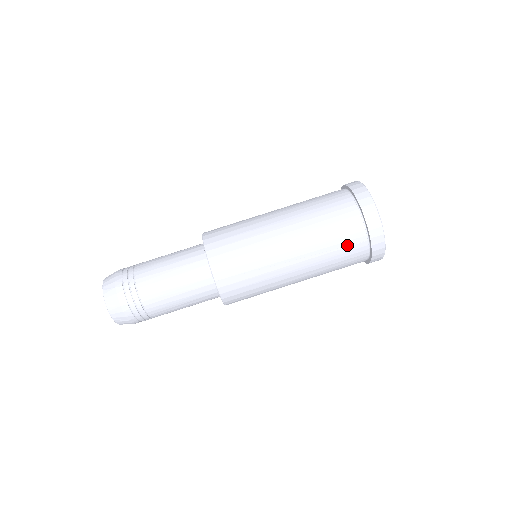
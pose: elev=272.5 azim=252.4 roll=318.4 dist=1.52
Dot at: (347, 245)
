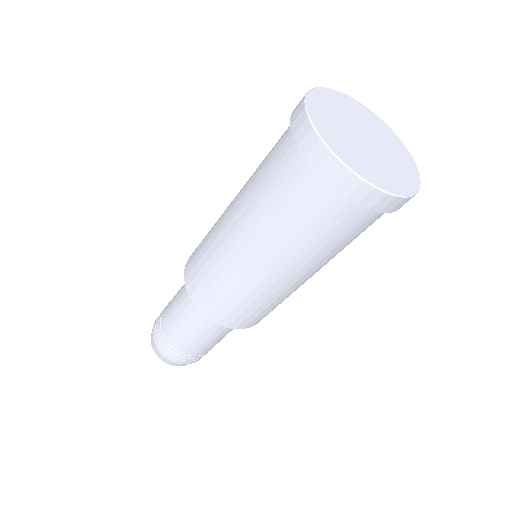
Dot at: (358, 231)
